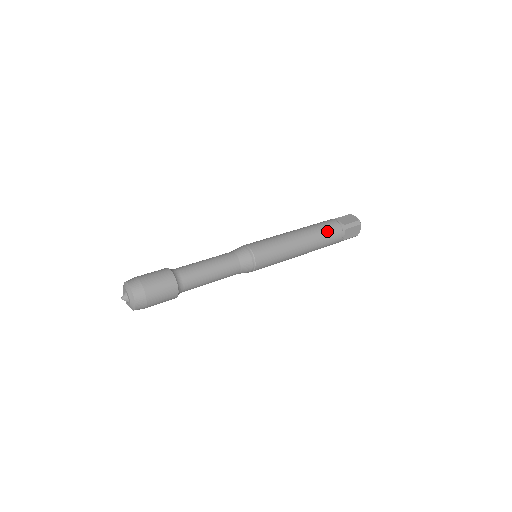
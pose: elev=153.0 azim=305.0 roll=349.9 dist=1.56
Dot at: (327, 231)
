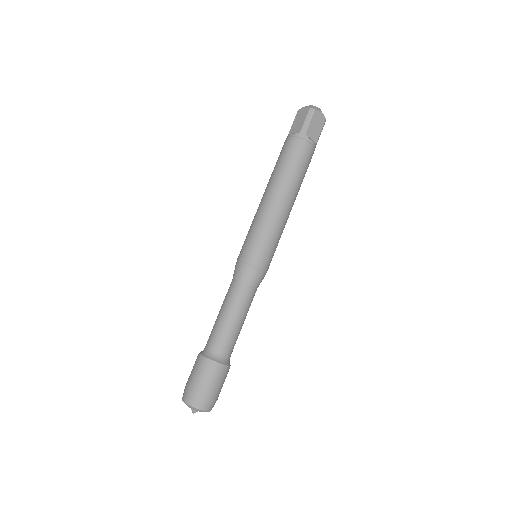
Dot at: (306, 171)
